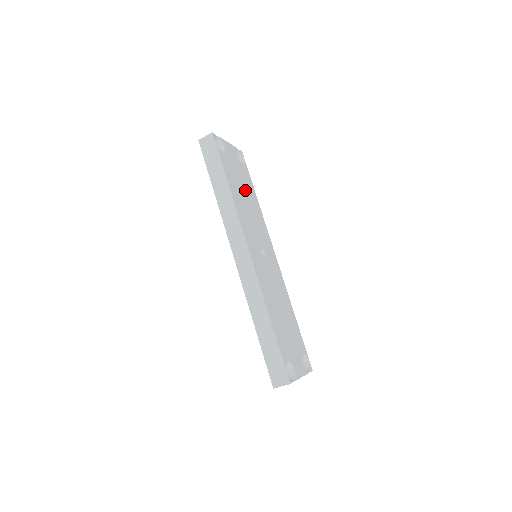
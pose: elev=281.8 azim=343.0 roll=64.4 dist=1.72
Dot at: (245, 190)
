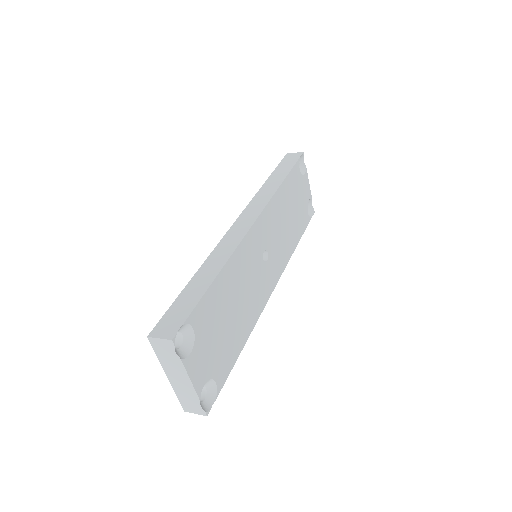
Dot at: (294, 216)
